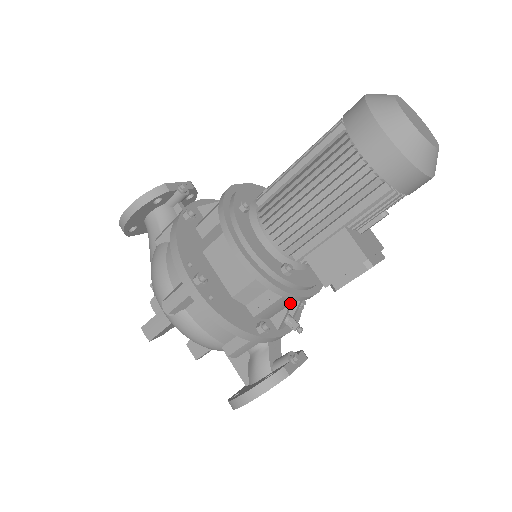
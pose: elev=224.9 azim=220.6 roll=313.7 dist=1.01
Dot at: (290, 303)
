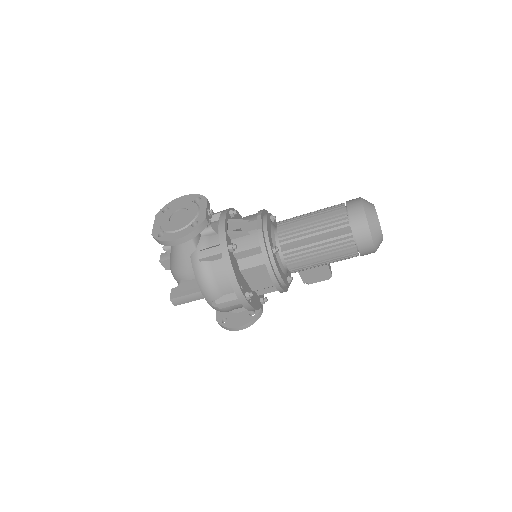
Dot at: occluded
